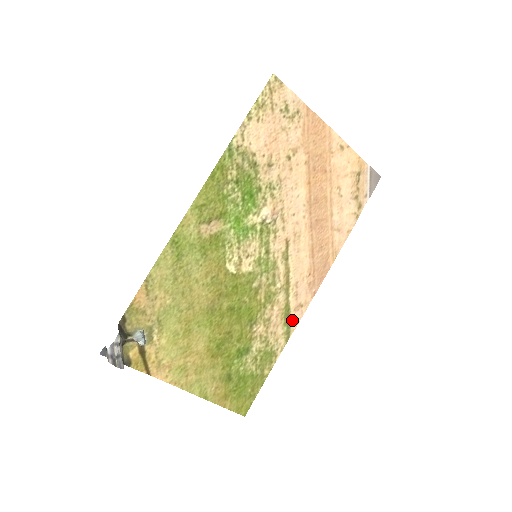
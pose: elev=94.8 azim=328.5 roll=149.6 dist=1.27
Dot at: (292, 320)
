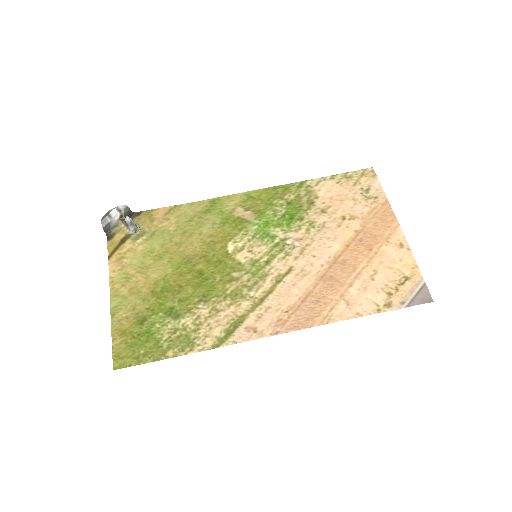
Dot at: (235, 334)
